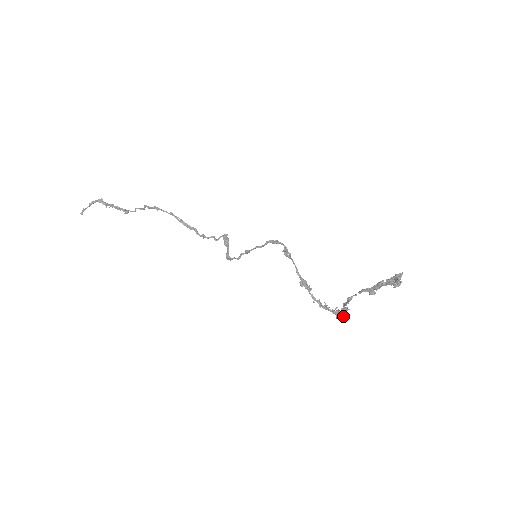
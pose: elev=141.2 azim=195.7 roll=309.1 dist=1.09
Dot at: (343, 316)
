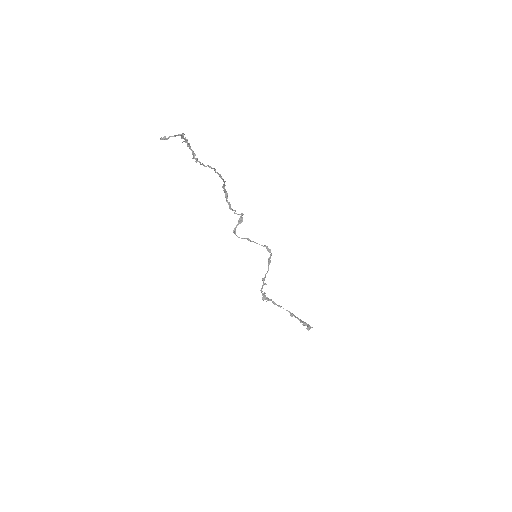
Dot at: (266, 299)
